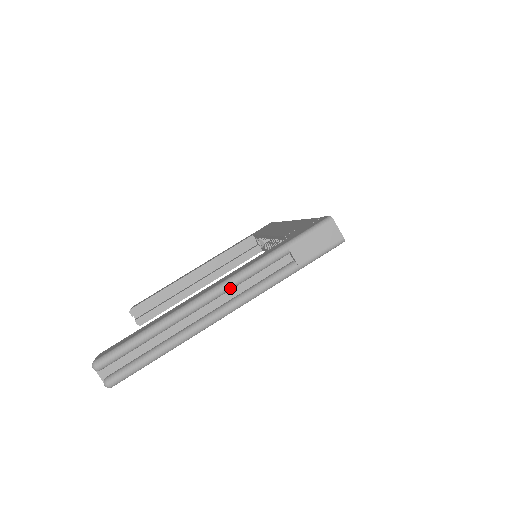
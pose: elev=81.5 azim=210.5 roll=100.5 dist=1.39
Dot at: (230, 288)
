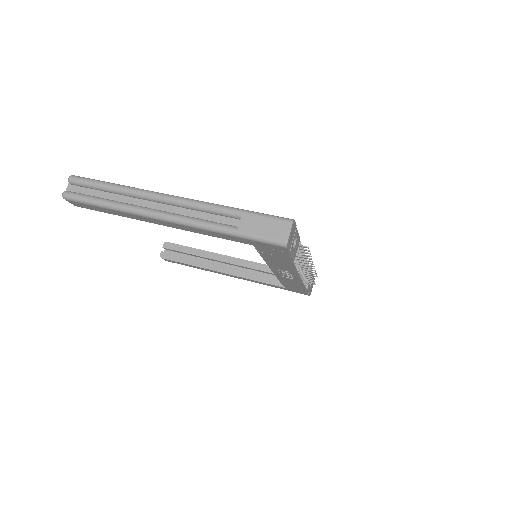
Dot at: (182, 204)
